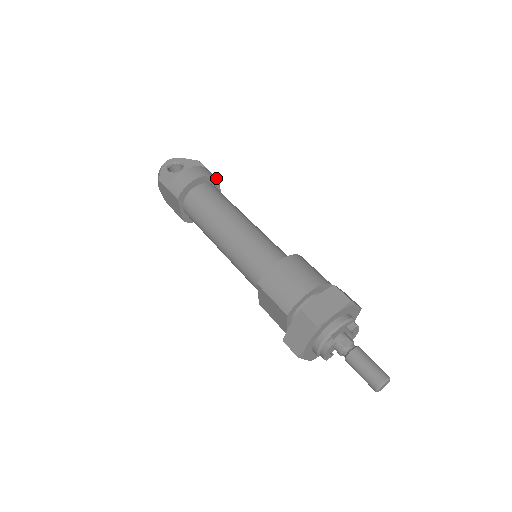
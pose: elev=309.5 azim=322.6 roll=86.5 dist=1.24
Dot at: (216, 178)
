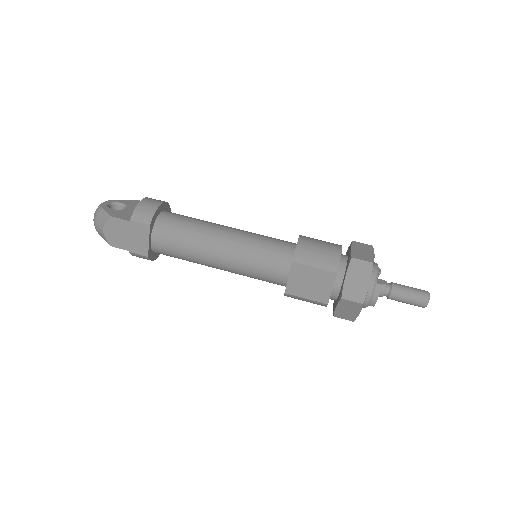
Dot at: (170, 208)
